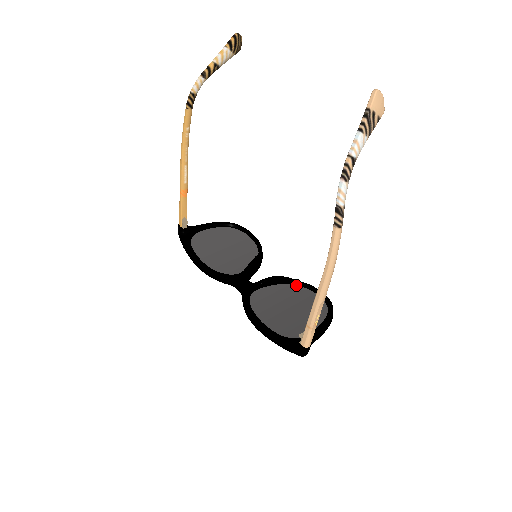
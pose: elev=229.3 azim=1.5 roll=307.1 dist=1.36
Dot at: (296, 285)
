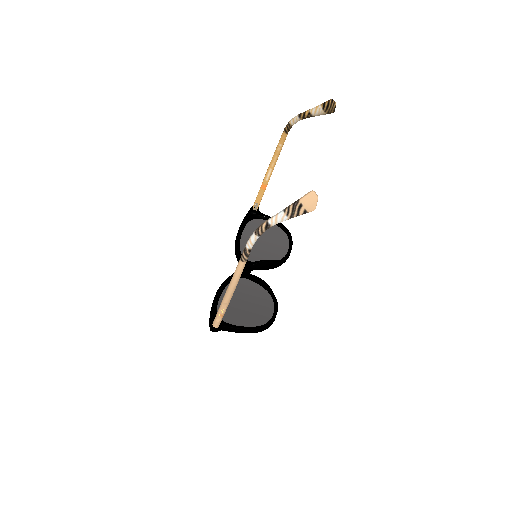
Dot at: (271, 297)
